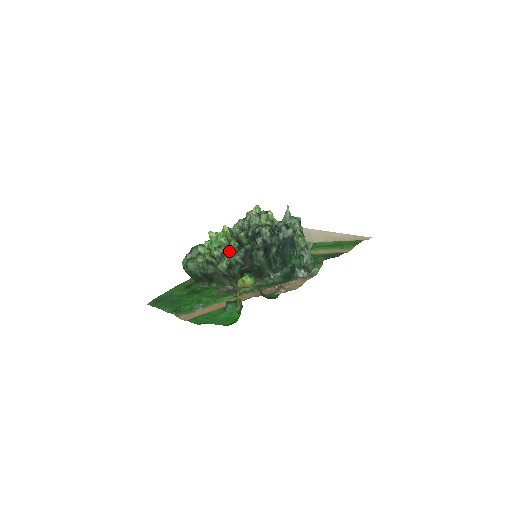
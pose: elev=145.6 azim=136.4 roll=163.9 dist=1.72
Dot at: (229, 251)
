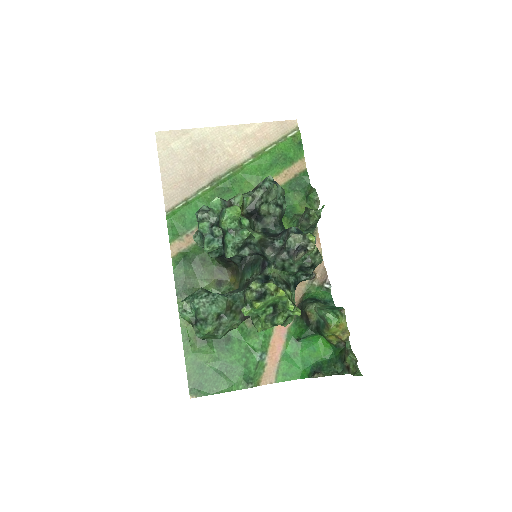
Dot at: (300, 311)
